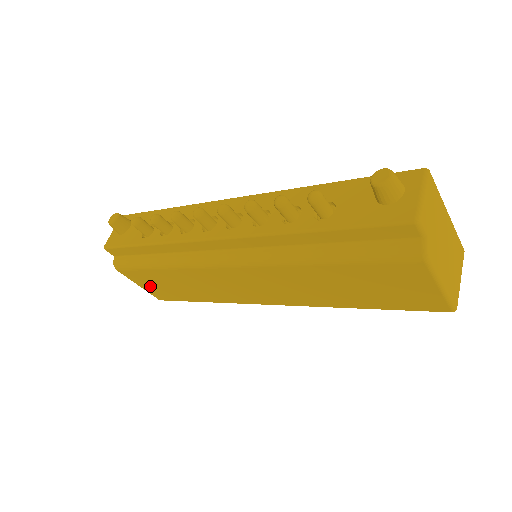
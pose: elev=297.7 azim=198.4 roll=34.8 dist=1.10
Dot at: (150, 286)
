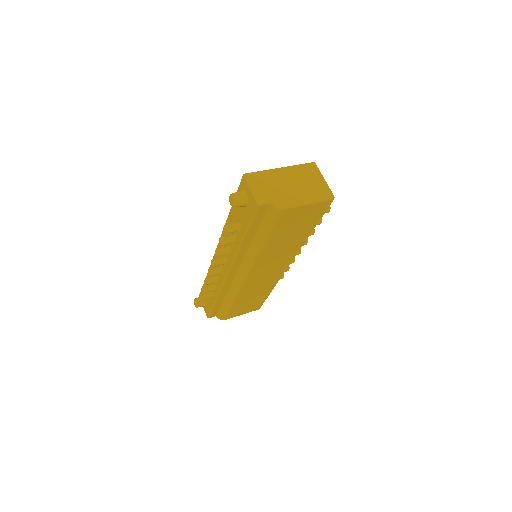
Dot at: (245, 310)
